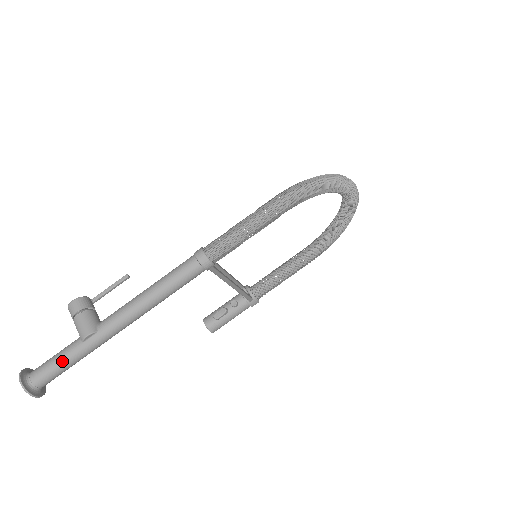
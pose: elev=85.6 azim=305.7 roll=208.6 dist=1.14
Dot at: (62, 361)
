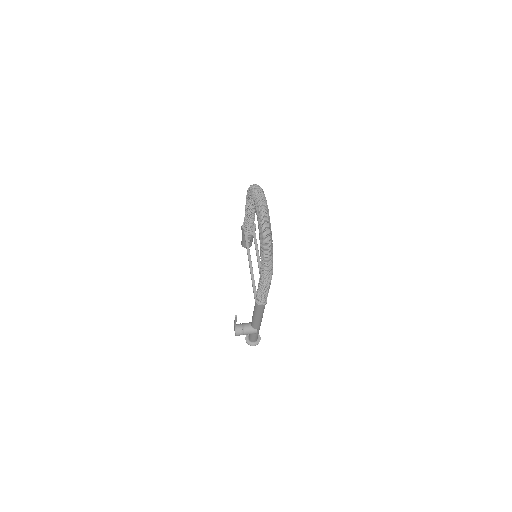
Dot at: occluded
